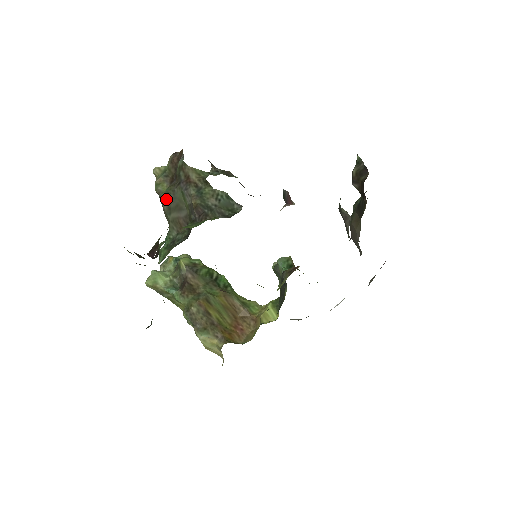
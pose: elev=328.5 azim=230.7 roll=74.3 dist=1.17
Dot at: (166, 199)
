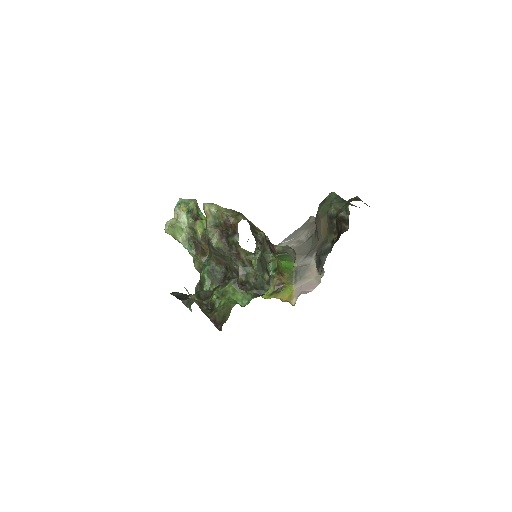
Dot at: (216, 250)
